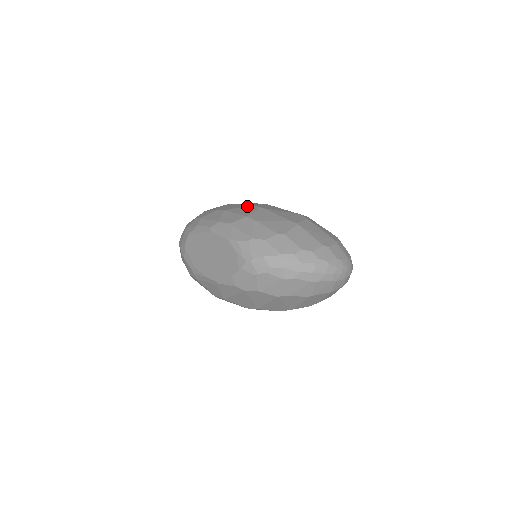
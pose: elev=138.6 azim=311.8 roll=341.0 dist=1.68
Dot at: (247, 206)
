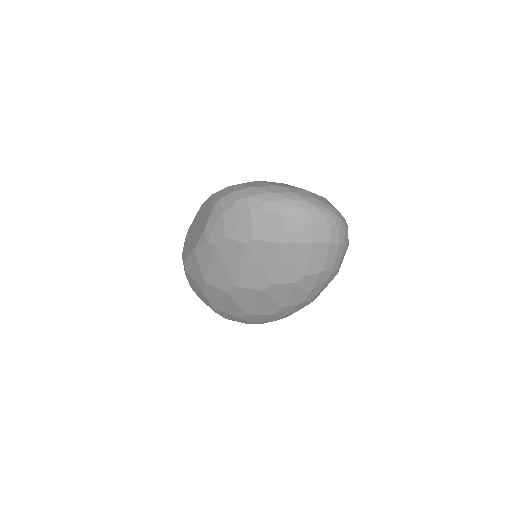
Dot at: occluded
